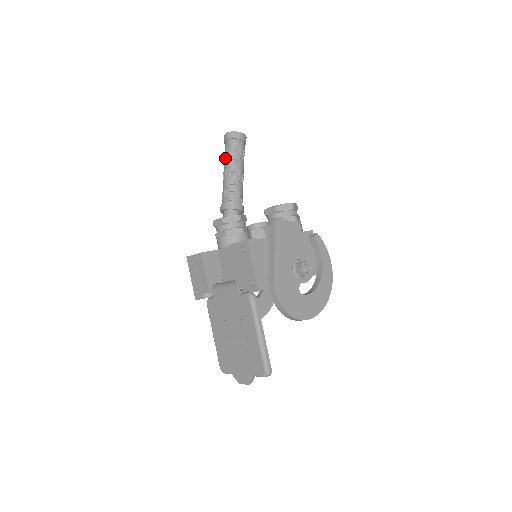
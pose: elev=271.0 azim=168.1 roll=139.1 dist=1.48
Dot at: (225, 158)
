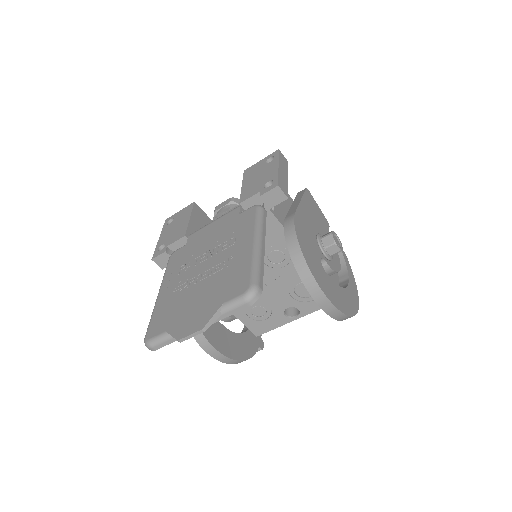
Dot at: occluded
